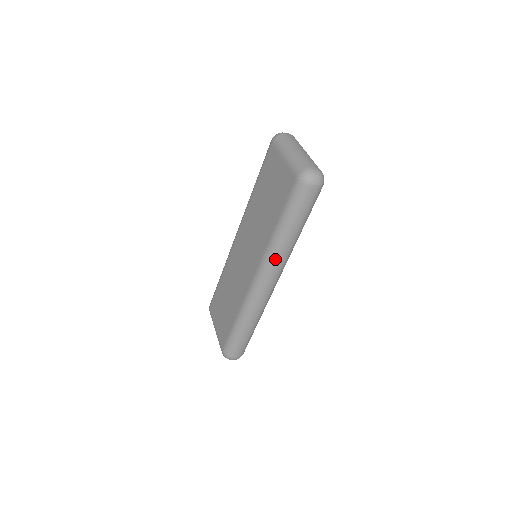
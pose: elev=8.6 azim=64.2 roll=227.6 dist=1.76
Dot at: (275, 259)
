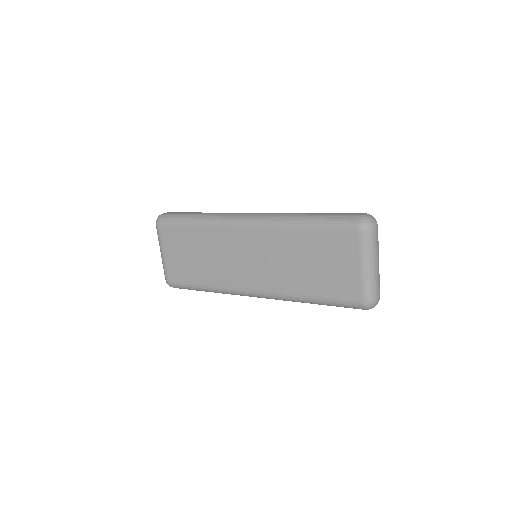
Dot at: (285, 300)
